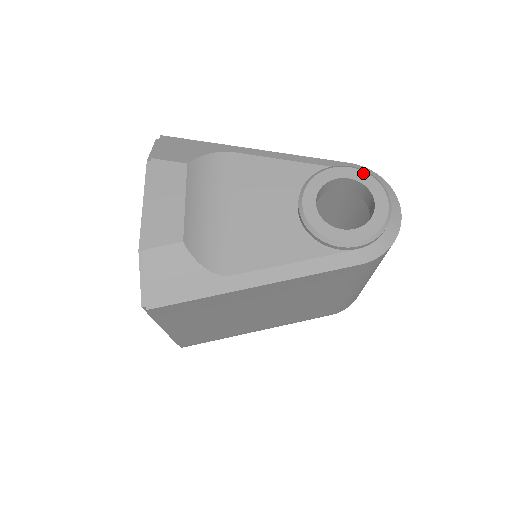
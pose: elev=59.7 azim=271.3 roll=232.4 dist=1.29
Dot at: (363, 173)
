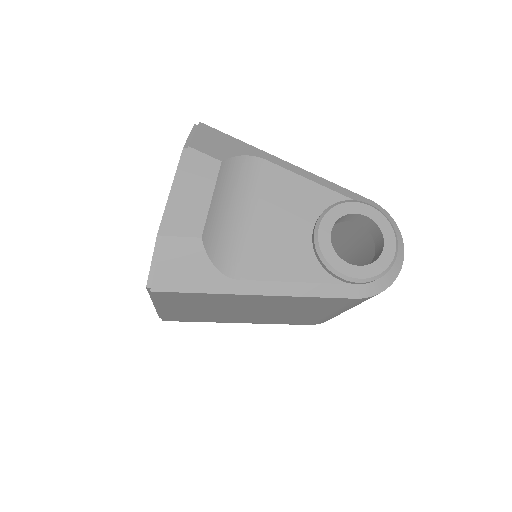
Dot at: (380, 215)
